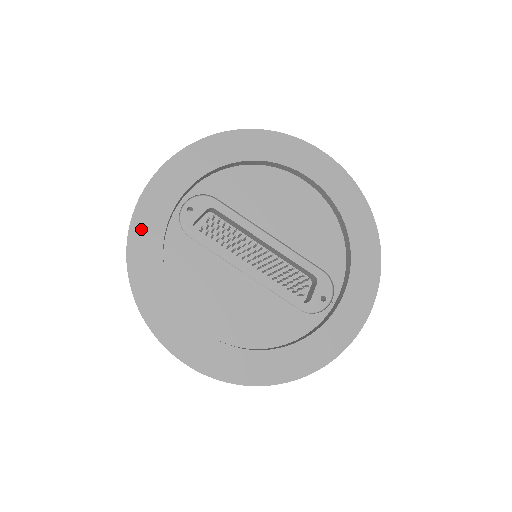
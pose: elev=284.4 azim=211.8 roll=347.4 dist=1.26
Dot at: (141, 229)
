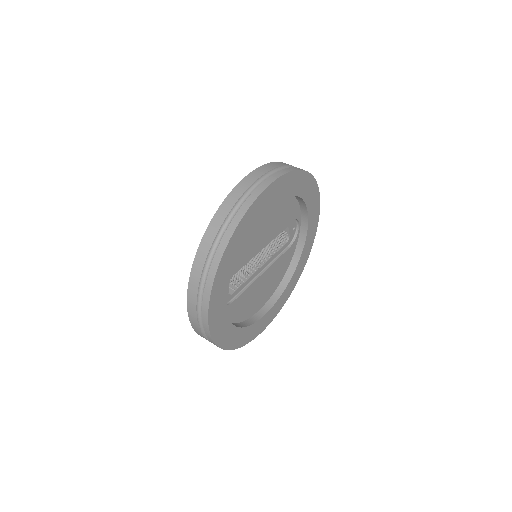
Dot at: (221, 337)
